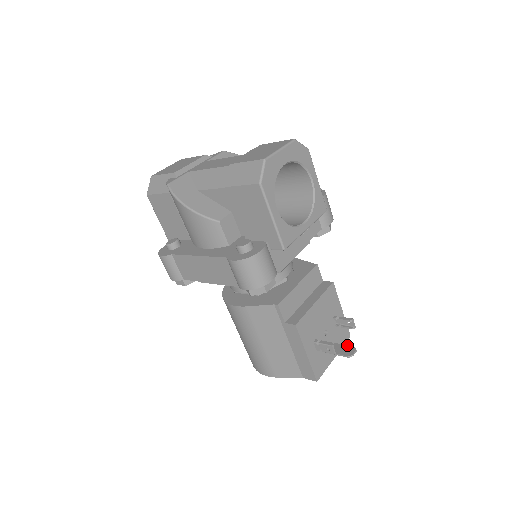
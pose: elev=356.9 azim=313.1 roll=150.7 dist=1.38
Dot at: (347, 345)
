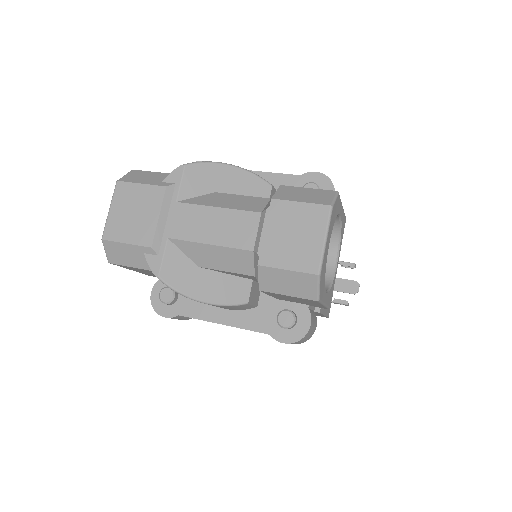
Dot at: (348, 280)
